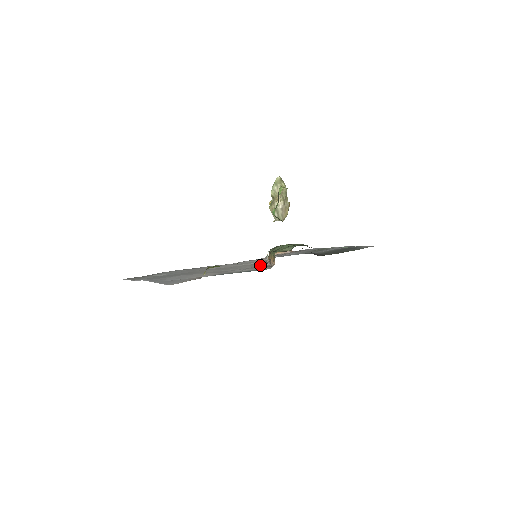
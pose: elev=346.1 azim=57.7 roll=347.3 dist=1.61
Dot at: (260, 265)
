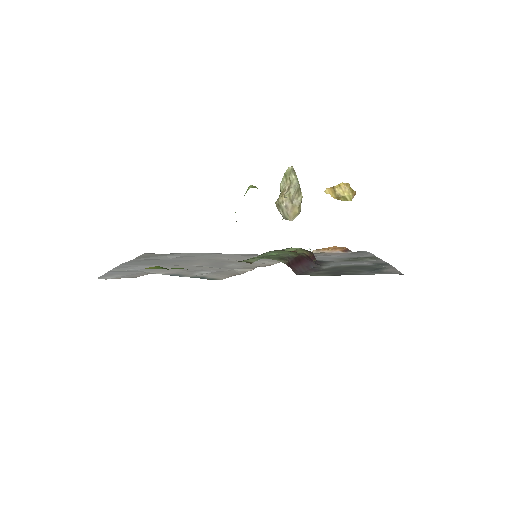
Dot at: (243, 269)
